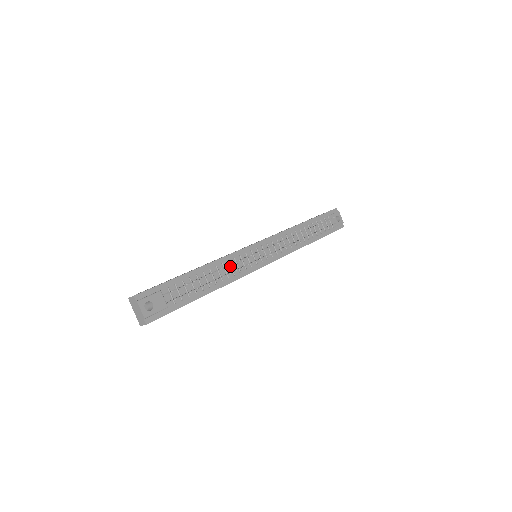
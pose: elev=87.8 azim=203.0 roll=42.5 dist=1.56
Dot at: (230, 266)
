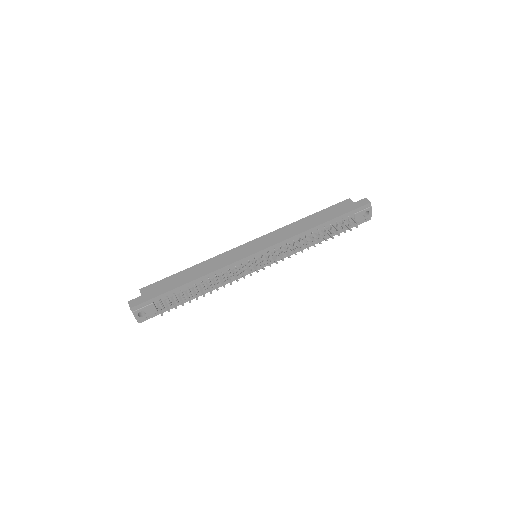
Dot at: (222, 276)
